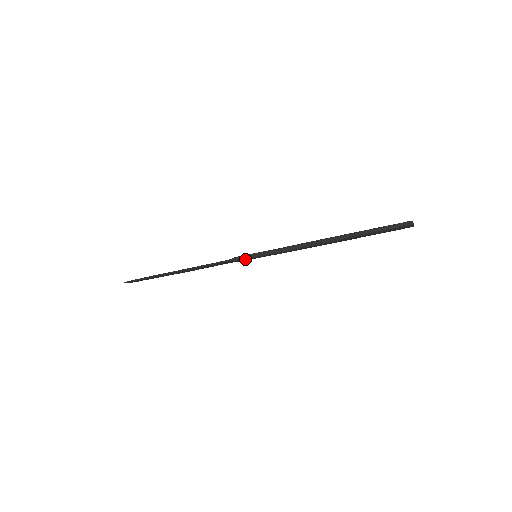
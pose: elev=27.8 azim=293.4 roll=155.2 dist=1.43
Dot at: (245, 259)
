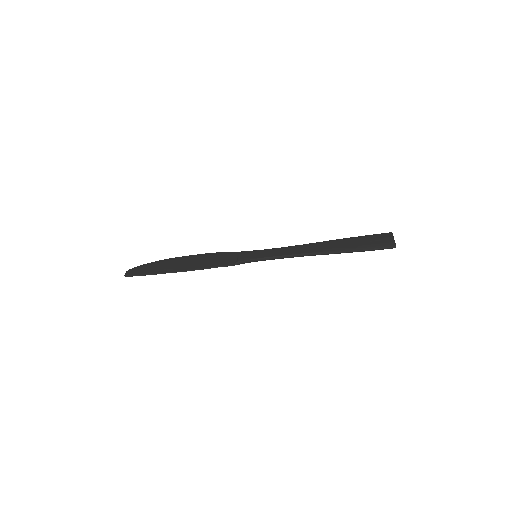
Dot at: (248, 262)
